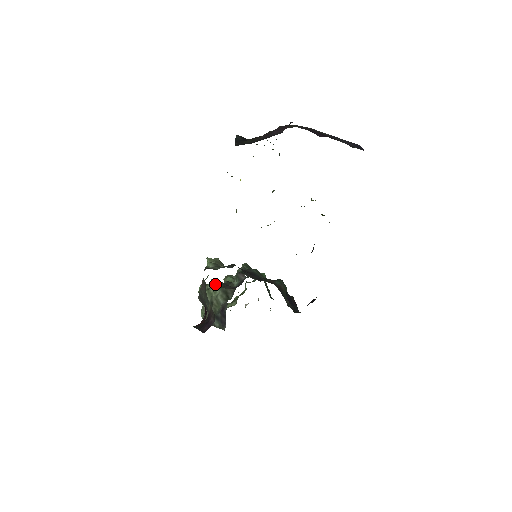
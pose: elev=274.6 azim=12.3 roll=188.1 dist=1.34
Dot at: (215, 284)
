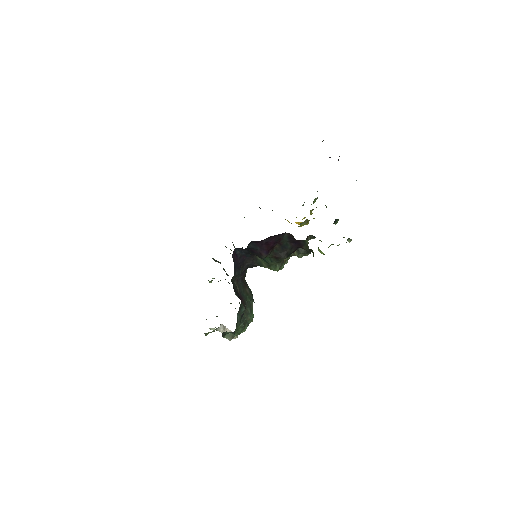
Dot at: occluded
